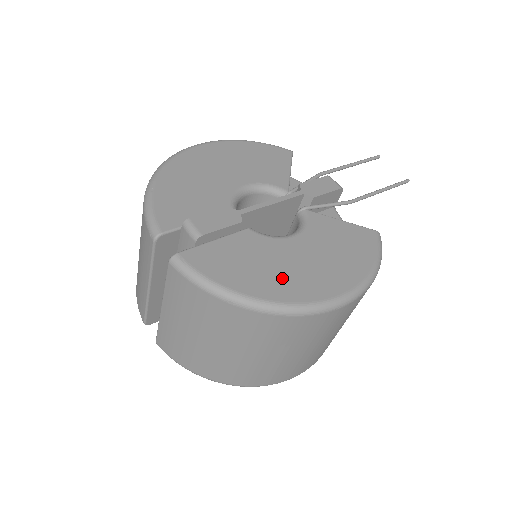
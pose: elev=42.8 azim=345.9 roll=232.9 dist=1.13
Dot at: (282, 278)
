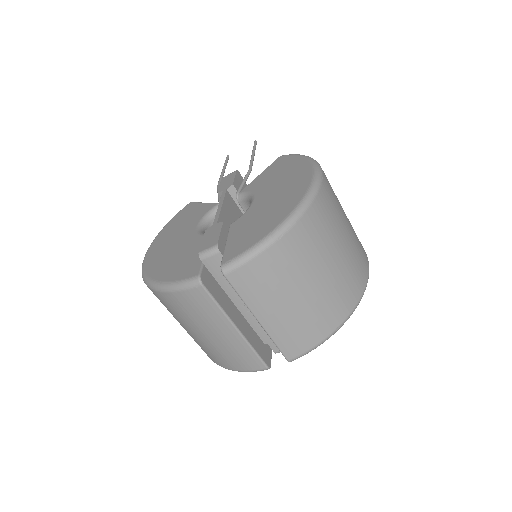
Dot at: (280, 204)
